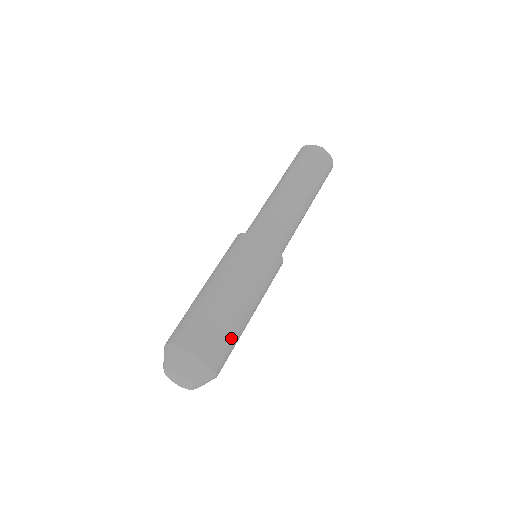
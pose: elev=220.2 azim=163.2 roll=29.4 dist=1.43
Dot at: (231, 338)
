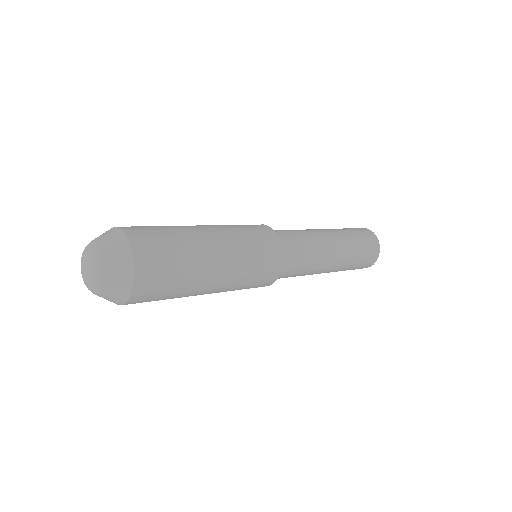
Dot at: (165, 299)
